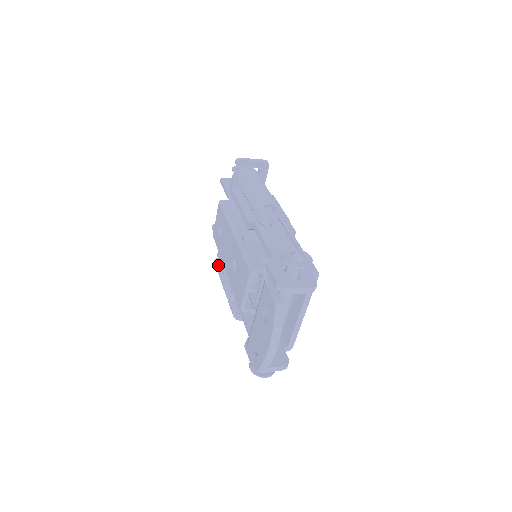
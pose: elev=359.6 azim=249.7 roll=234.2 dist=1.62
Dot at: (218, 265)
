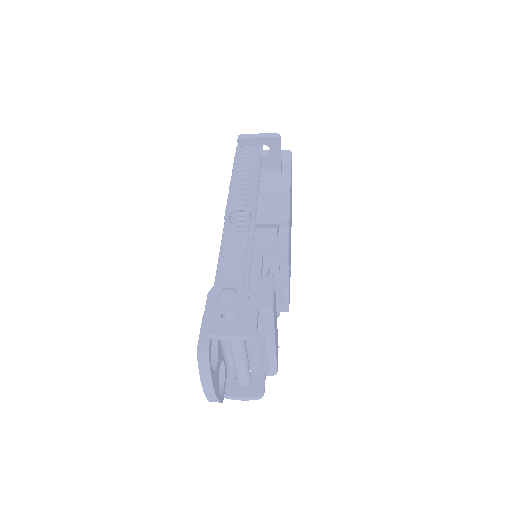
Dot at: occluded
